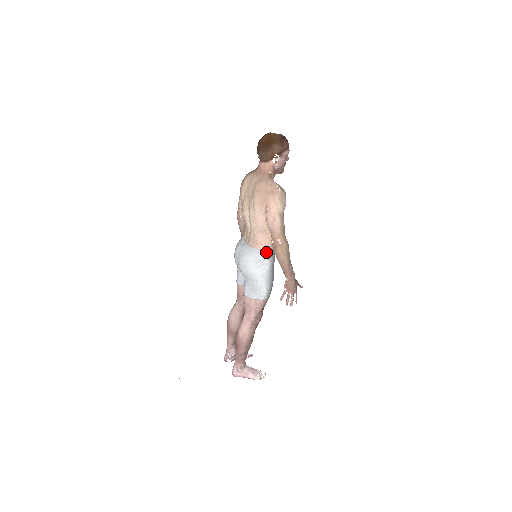
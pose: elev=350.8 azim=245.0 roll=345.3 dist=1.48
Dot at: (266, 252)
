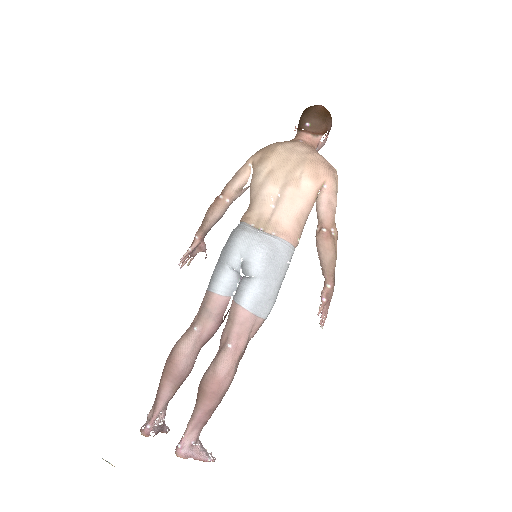
Dot at: (293, 247)
